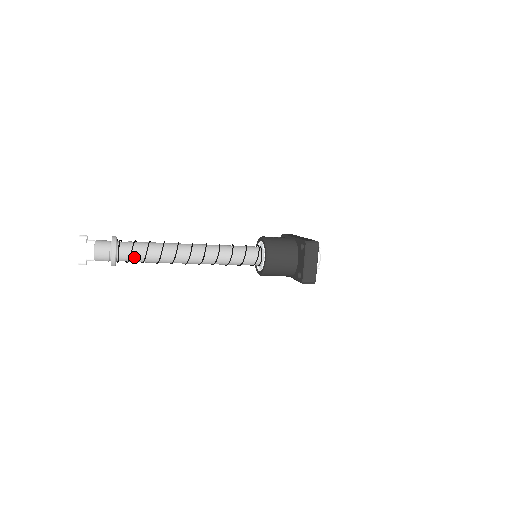
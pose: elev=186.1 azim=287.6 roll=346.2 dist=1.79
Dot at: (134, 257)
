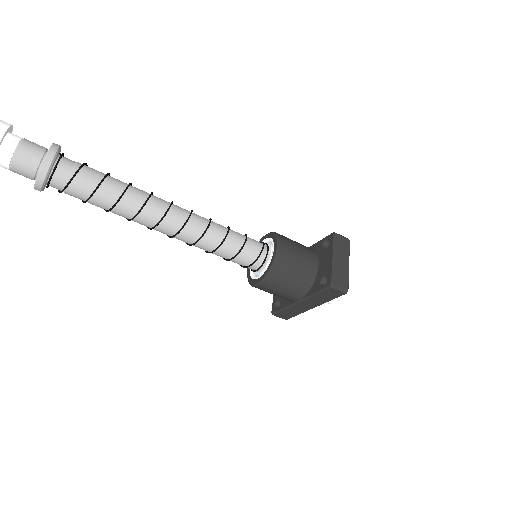
Dot at: (81, 178)
